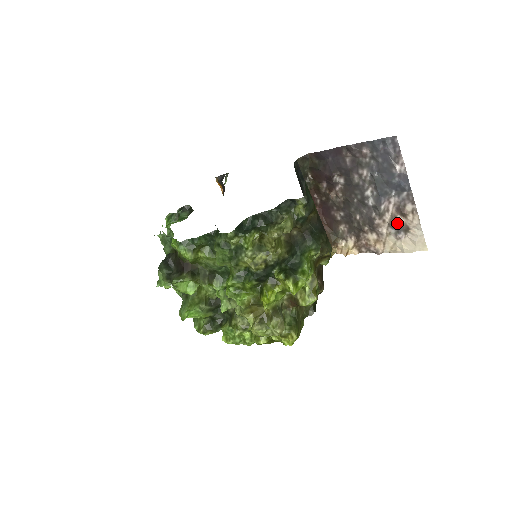
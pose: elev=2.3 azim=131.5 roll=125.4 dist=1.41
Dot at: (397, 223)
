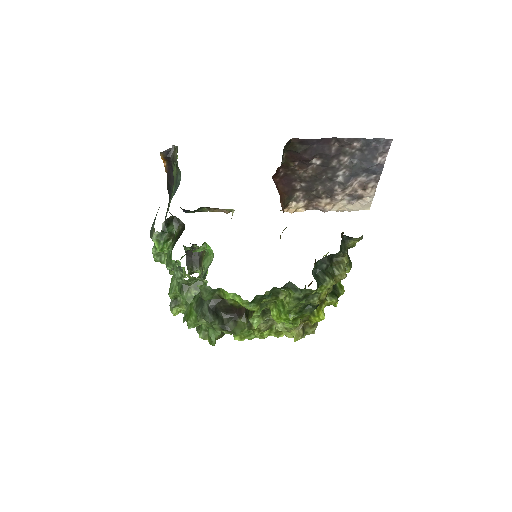
Dot at: (355, 194)
